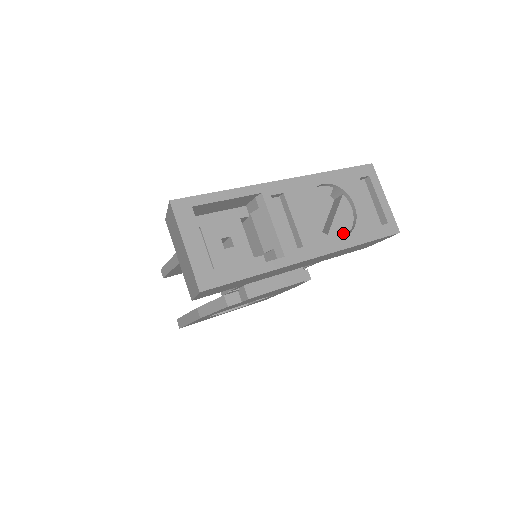
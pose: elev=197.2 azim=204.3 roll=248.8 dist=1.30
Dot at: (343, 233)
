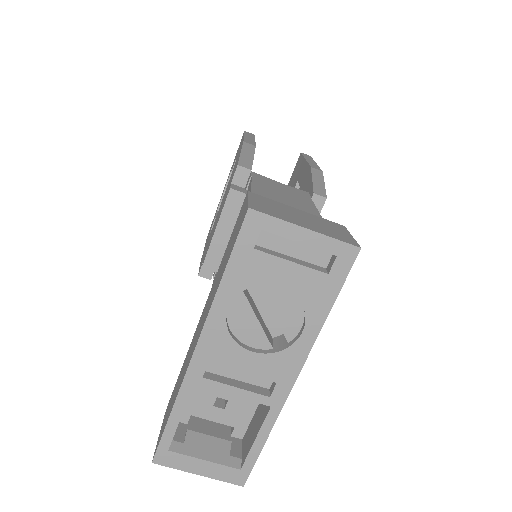
Dot at: (299, 320)
